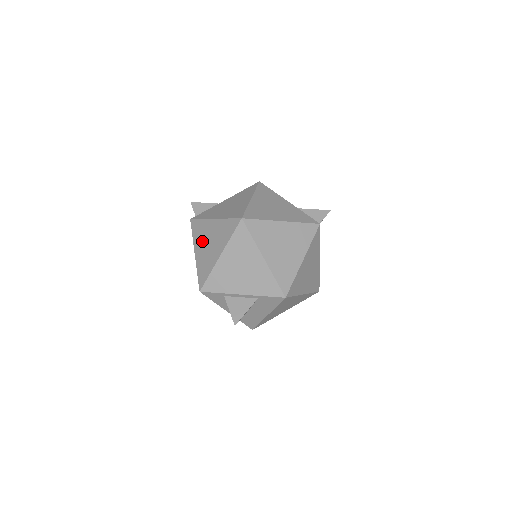
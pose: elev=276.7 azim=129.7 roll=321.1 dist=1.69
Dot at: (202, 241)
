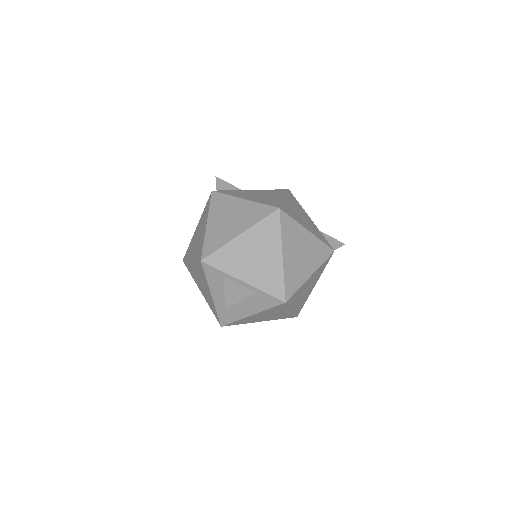
Dot at: (221, 214)
